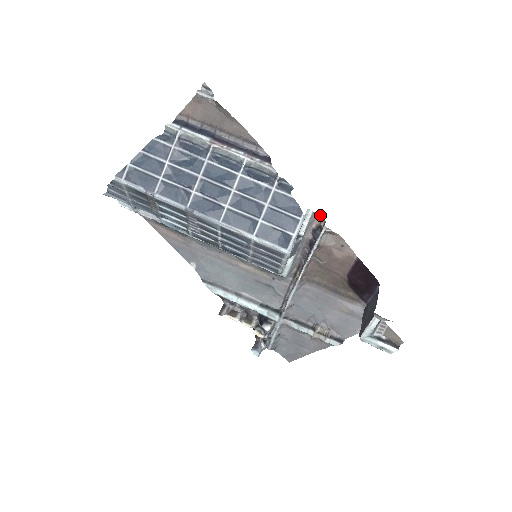
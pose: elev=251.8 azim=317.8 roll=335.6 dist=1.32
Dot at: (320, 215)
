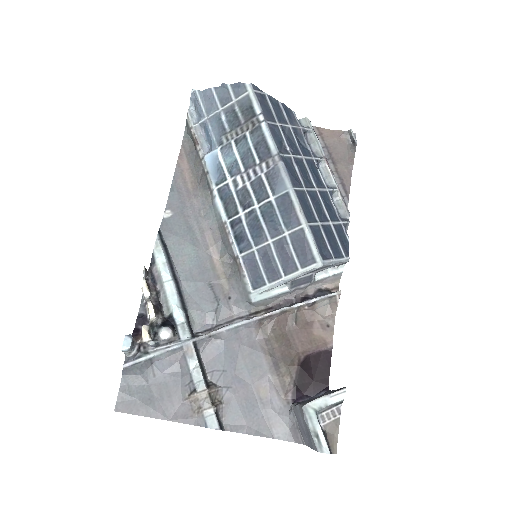
Dot at: (338, 283)
